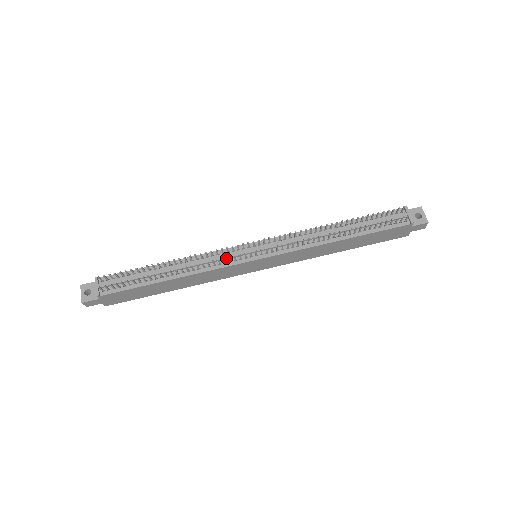
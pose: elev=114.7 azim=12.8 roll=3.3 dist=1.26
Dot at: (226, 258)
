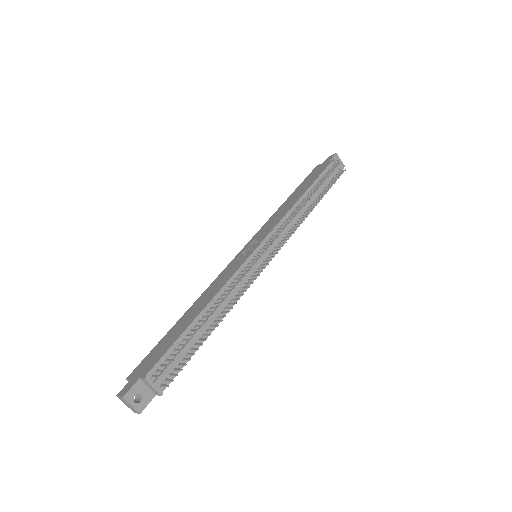
Dot at: (249, 275)
